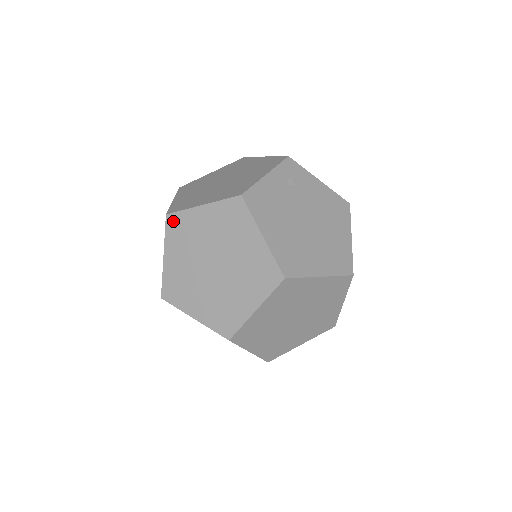
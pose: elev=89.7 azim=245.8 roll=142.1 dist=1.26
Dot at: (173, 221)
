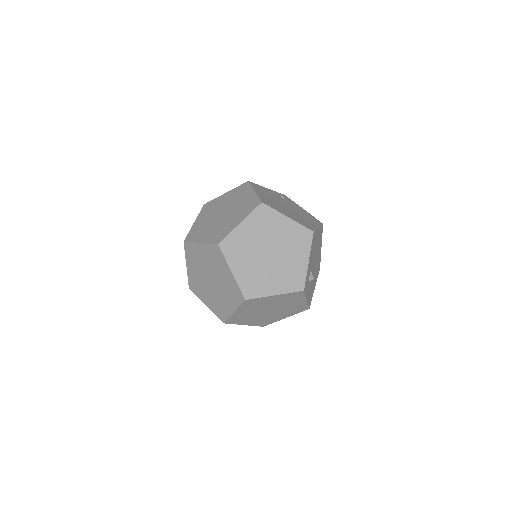
Dot at: (207, 205)
